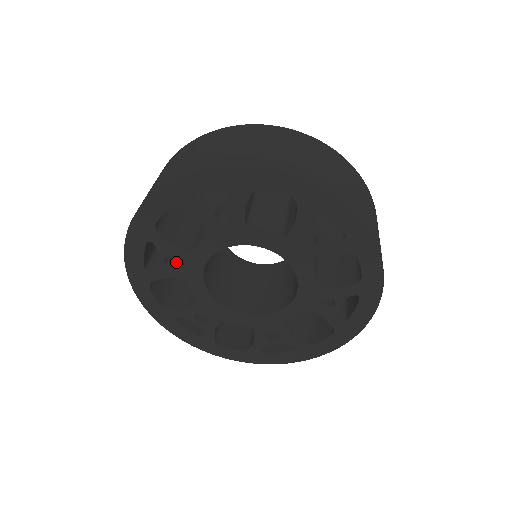
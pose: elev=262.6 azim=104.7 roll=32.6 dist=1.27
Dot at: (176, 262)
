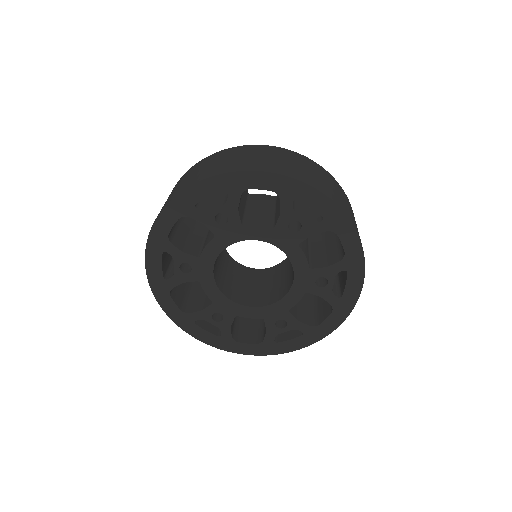
Dot at: (189, 268)
